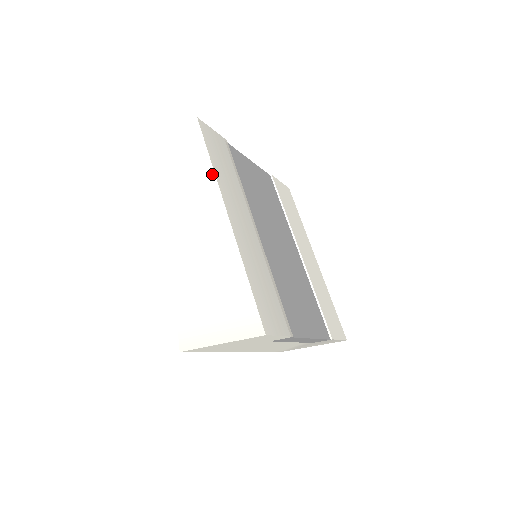
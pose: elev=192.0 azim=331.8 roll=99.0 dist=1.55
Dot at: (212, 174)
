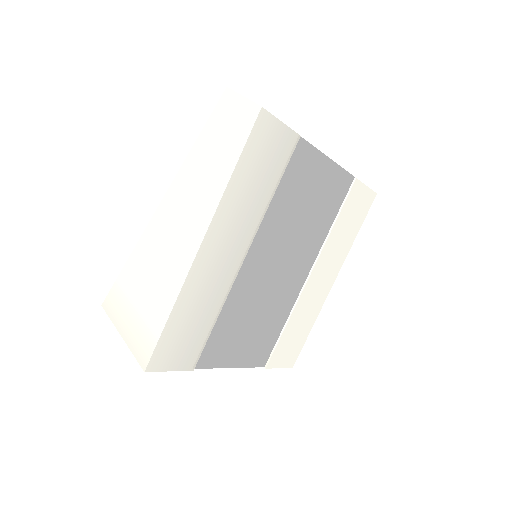
Dot at: (223, 188)
